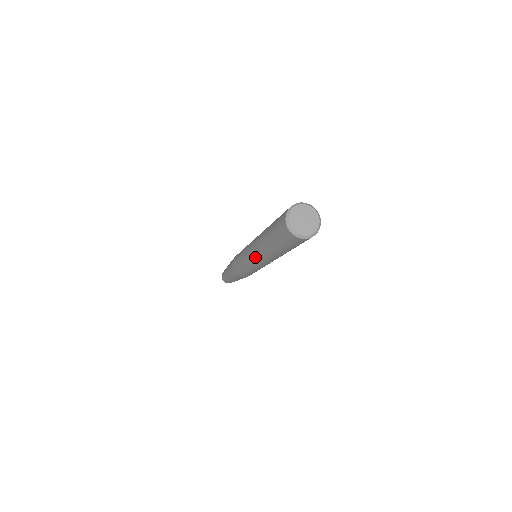
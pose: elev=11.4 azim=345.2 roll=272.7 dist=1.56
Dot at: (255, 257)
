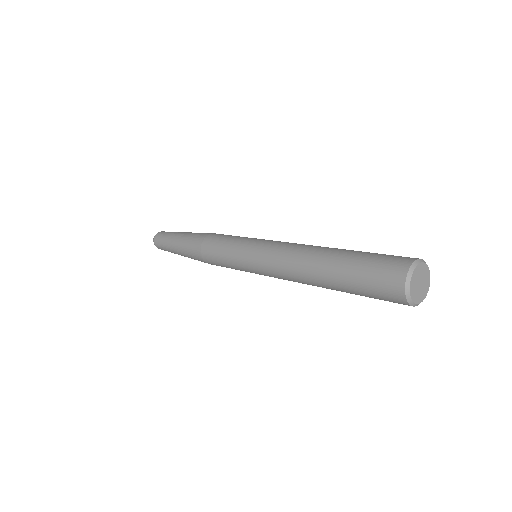
Dot at: (283, 279)
